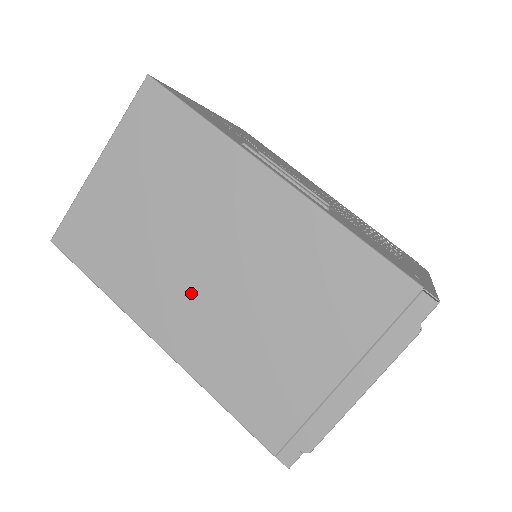
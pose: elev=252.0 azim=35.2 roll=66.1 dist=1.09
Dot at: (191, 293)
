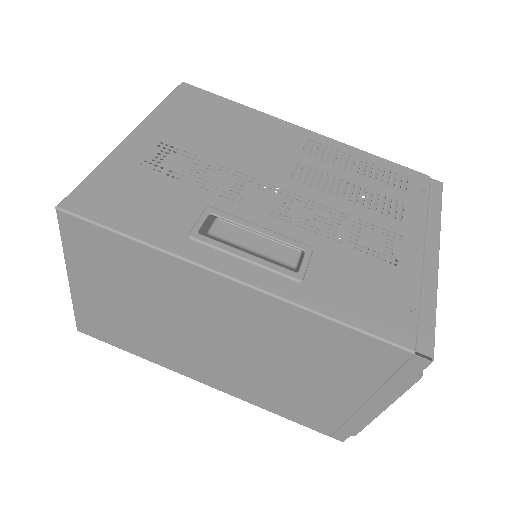
Dot at: (212, 359)
